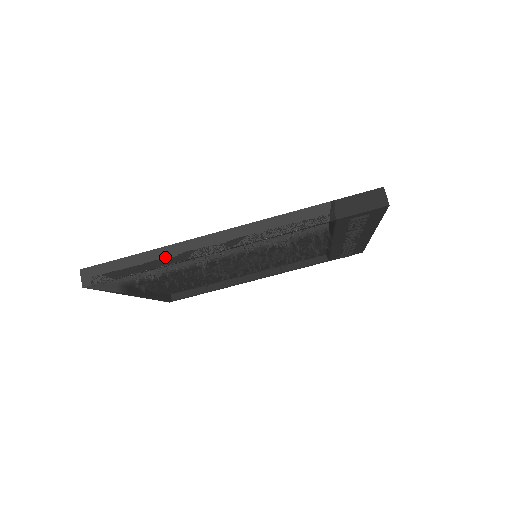
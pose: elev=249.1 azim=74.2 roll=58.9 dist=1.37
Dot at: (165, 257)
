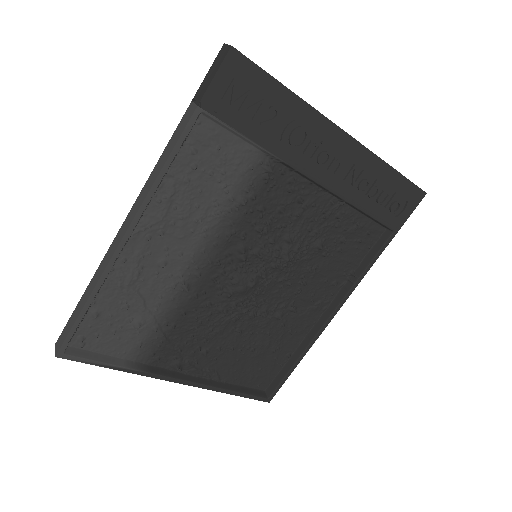
Dot at: (98, 275)
